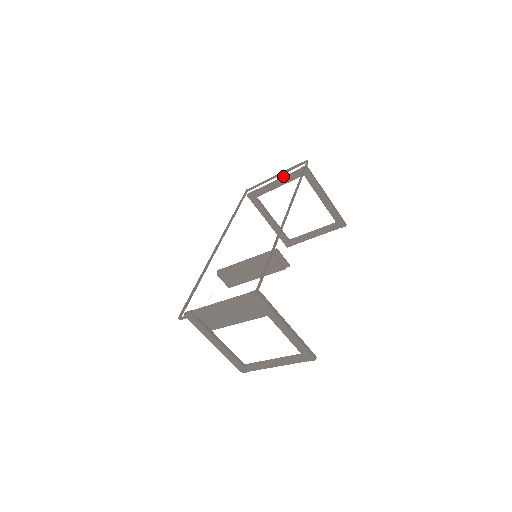
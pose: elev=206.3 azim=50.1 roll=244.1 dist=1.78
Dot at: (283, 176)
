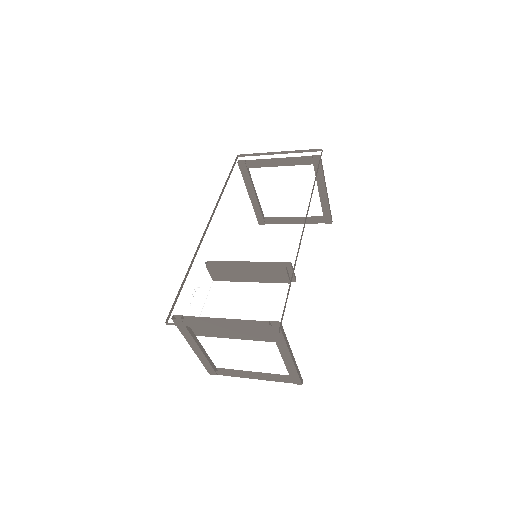
Dot at: (289, 157)
